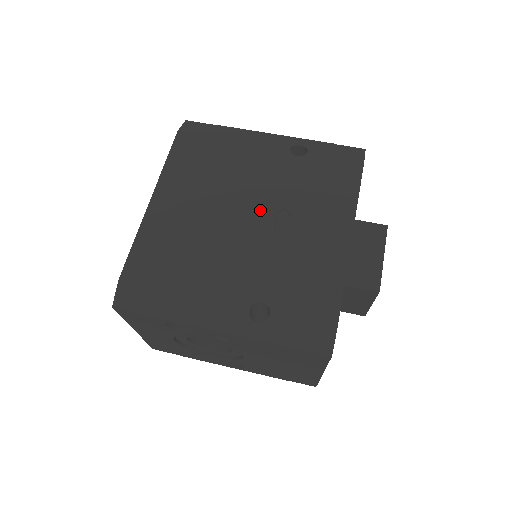
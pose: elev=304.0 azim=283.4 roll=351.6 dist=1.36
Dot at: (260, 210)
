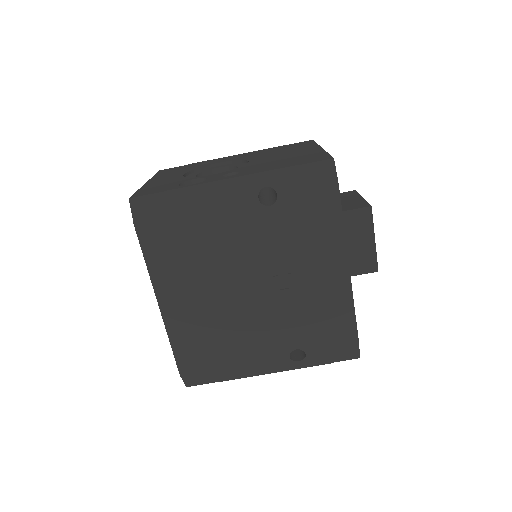
Dot at: (260, 277)
